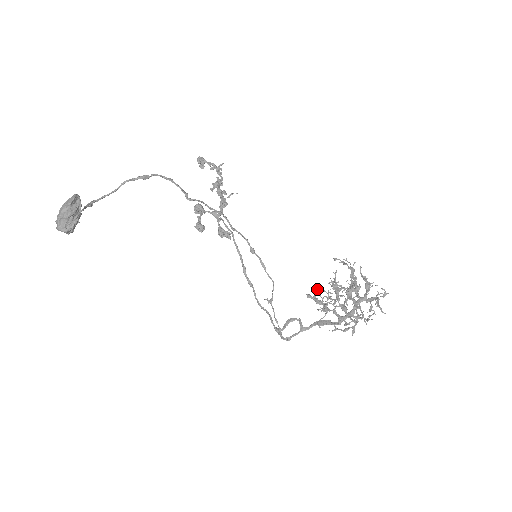
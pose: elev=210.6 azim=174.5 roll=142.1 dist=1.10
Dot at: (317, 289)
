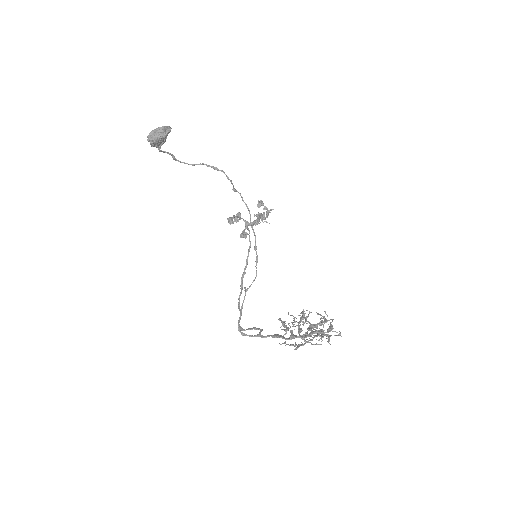
Dot at: occluded
